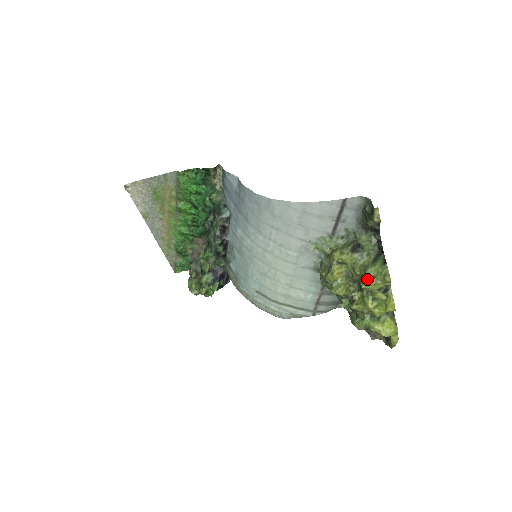
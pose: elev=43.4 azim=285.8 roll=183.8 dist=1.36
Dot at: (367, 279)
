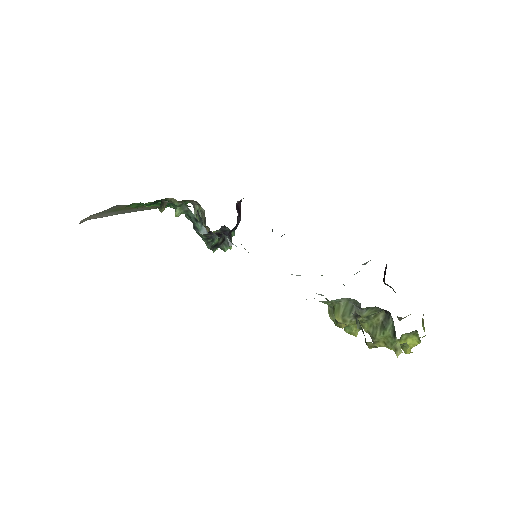
Dot at: (377, 344)
